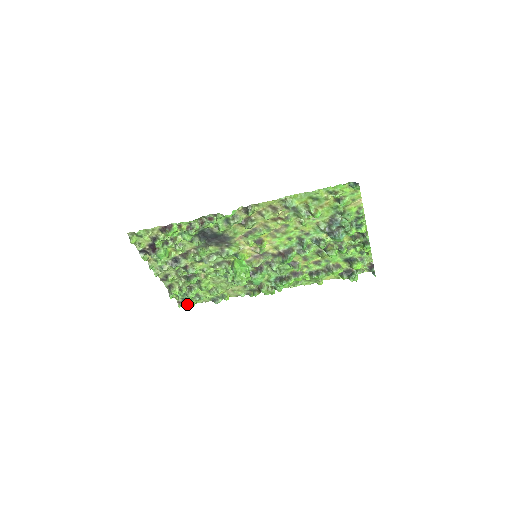
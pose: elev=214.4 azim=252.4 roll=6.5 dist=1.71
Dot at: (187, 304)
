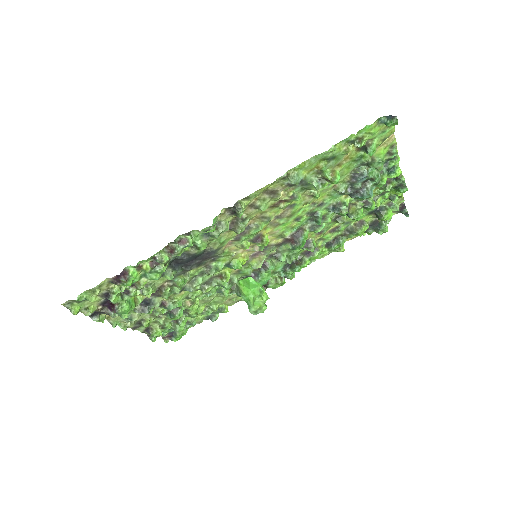
Dot at: (177, 337)
